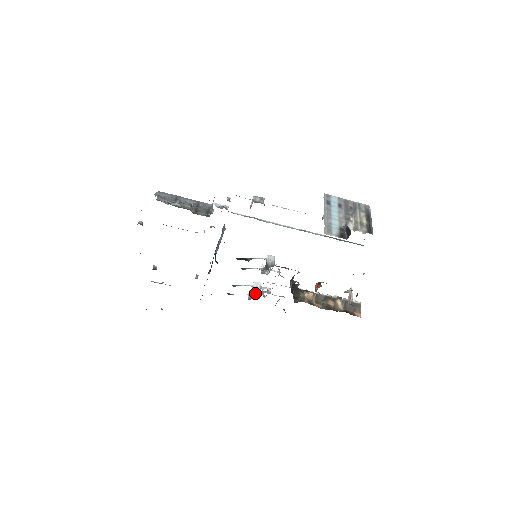
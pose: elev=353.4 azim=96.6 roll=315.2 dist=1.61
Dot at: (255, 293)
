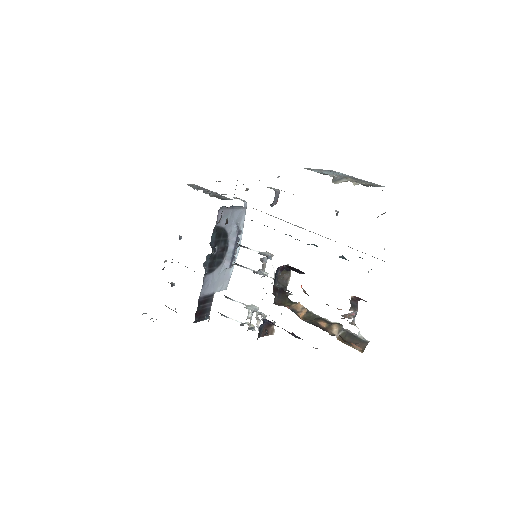
Dot at: (248, 318)
